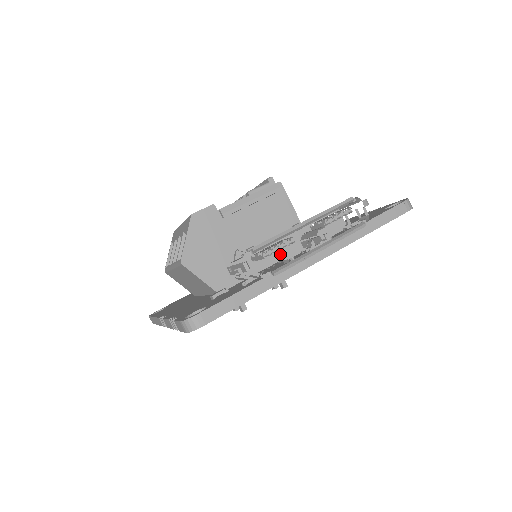
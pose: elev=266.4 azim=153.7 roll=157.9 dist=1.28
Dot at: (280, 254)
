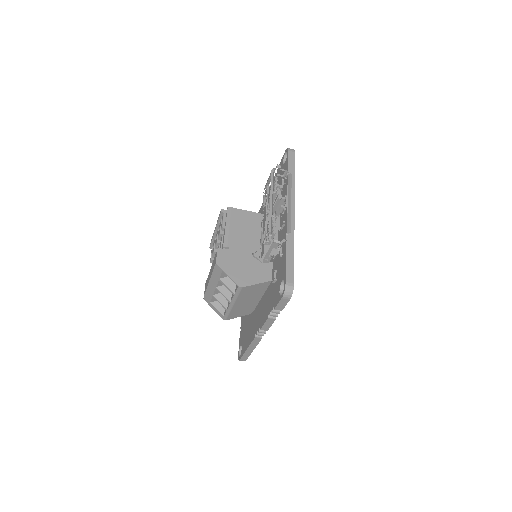
Dot at: occluded
